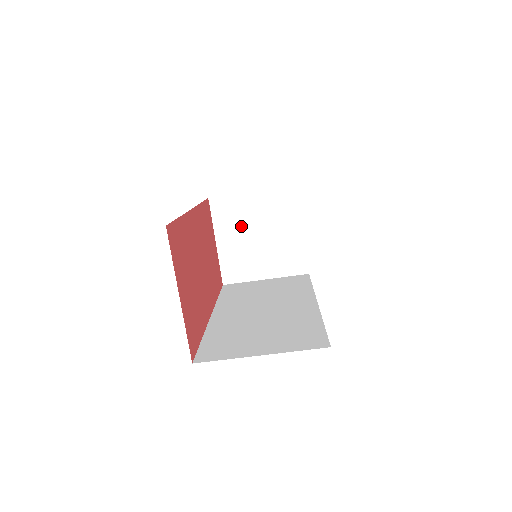
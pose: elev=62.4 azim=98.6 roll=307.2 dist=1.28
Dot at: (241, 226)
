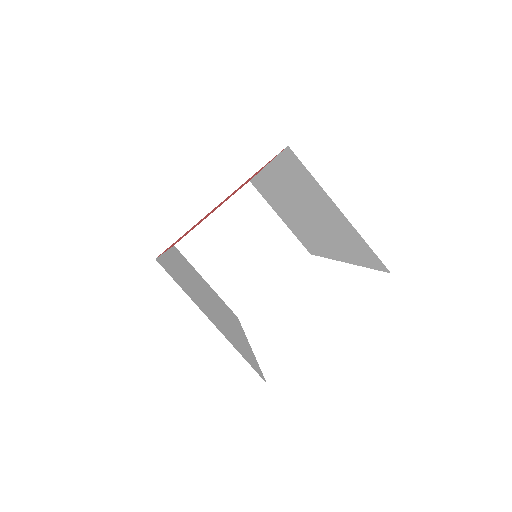
Dot at: (243, 227)
